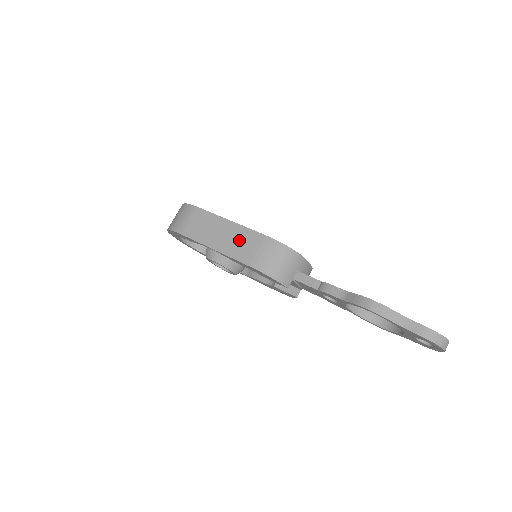
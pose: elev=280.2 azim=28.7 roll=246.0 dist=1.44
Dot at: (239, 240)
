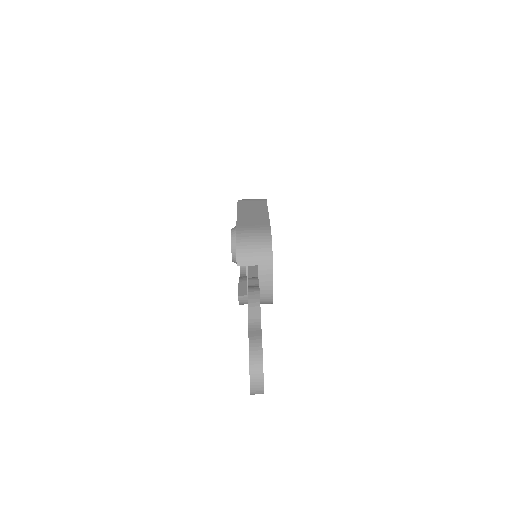
Dot at: (255, 219)
